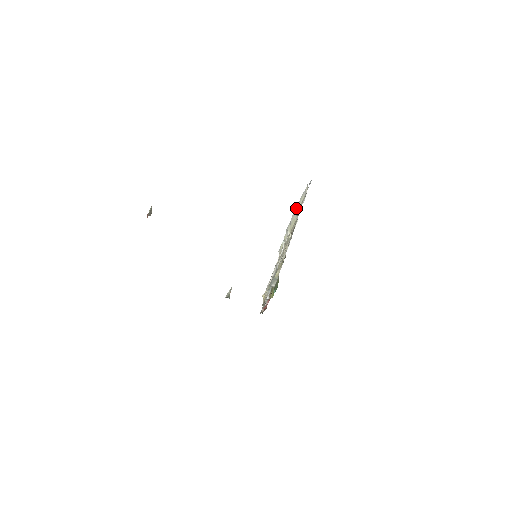
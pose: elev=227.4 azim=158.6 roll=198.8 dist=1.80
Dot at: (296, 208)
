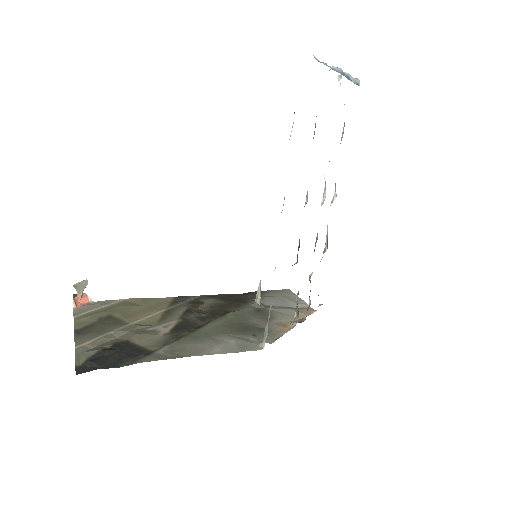
Dot at: occluded
